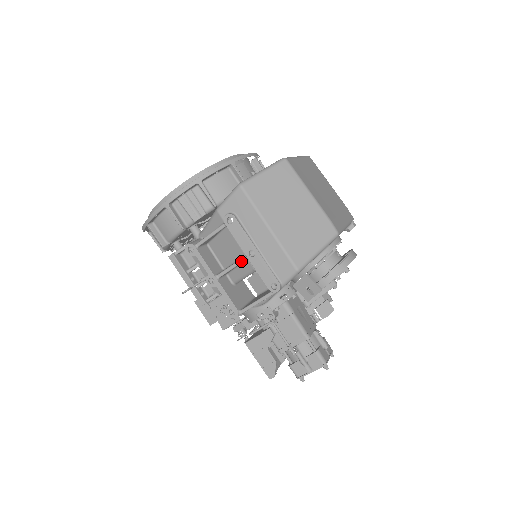
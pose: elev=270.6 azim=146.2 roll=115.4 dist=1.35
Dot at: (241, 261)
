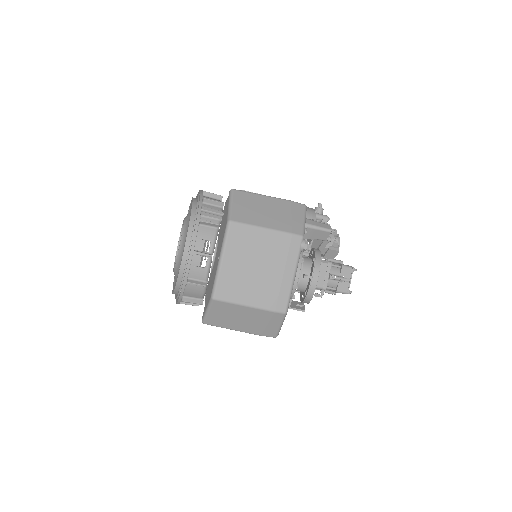
Dot at: occluded
